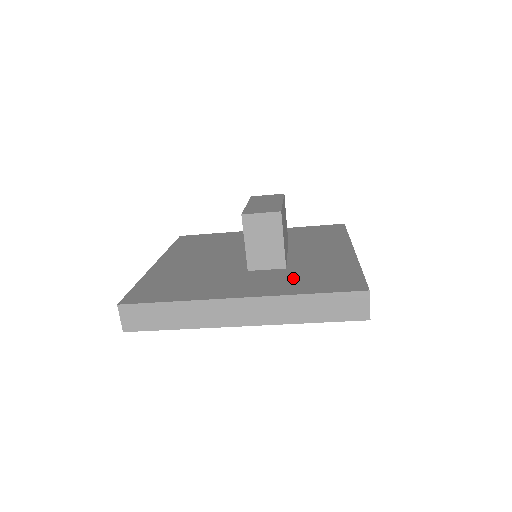
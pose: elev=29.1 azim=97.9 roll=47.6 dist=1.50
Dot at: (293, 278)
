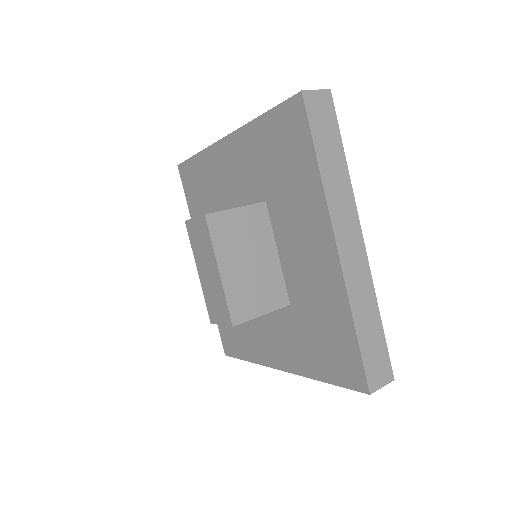
Dot at: (303, 337)
